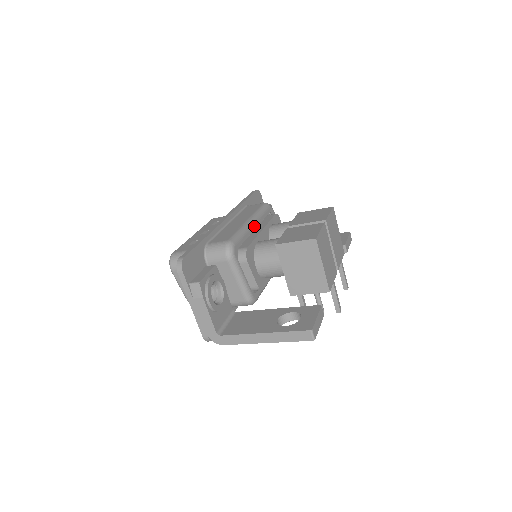
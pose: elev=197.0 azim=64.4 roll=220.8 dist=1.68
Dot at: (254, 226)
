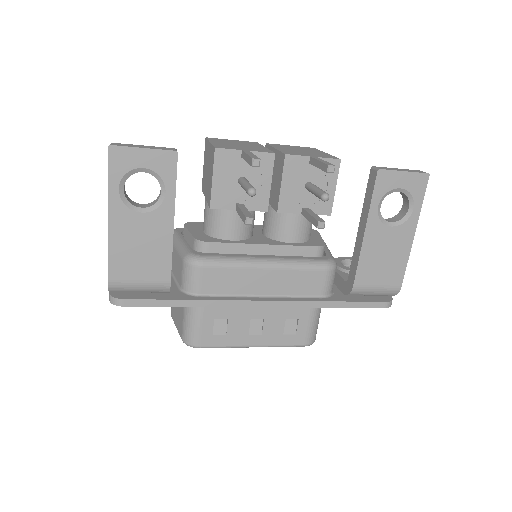
Dot at: occluded
